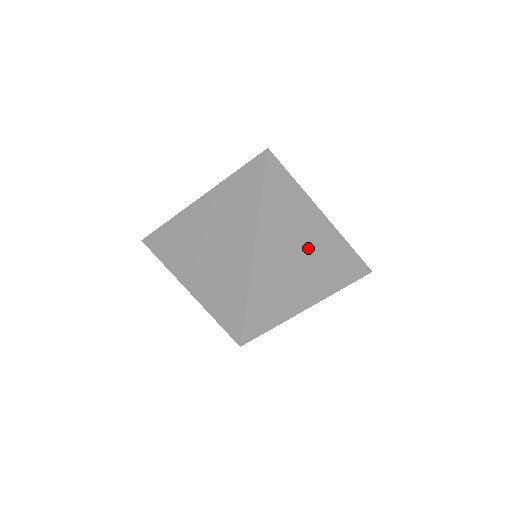
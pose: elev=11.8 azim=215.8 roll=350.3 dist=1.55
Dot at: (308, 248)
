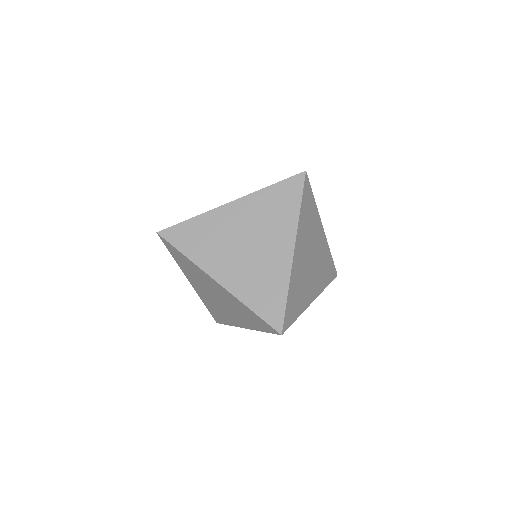
Dot at: (315, 255)
